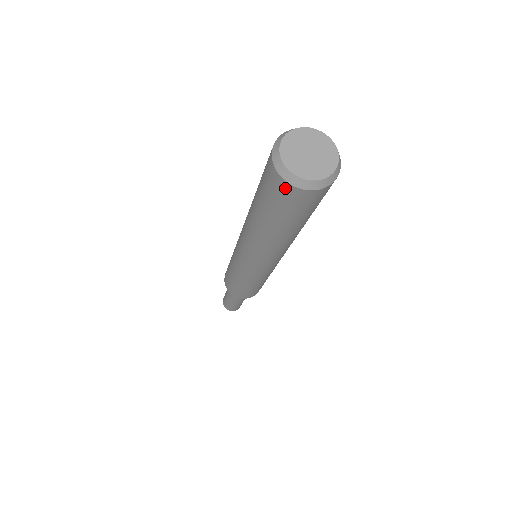
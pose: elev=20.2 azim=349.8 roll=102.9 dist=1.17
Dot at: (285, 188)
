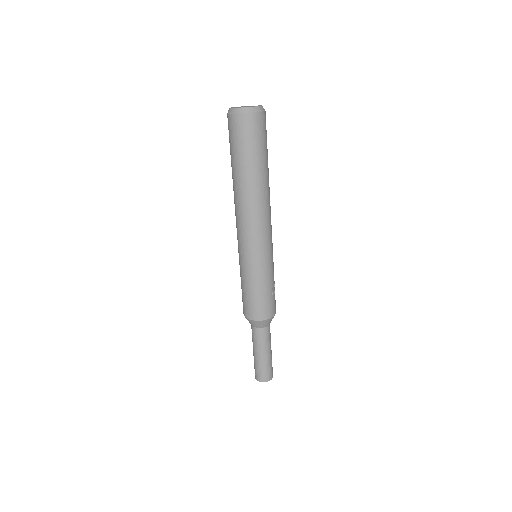
Dot at: (233, 120)
